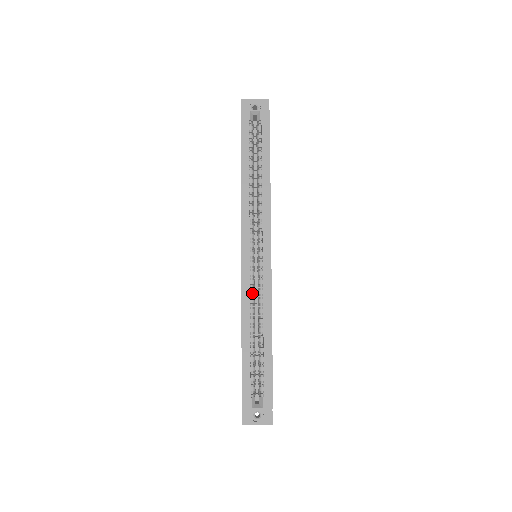
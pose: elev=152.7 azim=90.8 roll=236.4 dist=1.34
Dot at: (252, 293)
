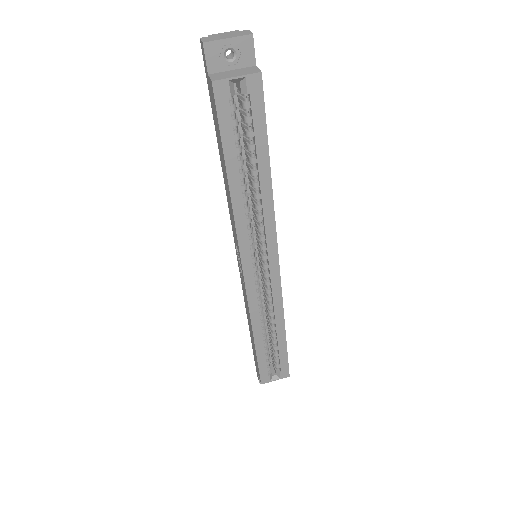
Dot at: (260, 303)
